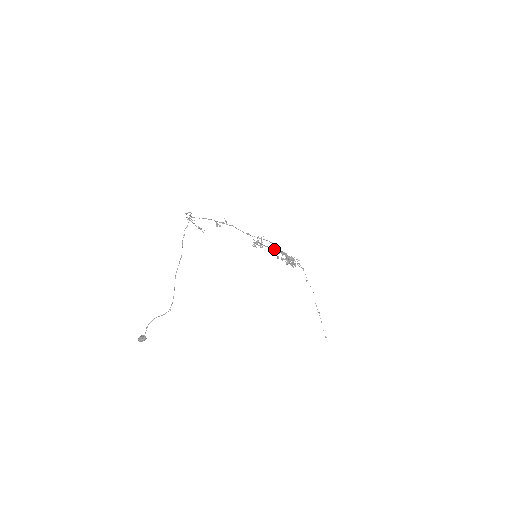
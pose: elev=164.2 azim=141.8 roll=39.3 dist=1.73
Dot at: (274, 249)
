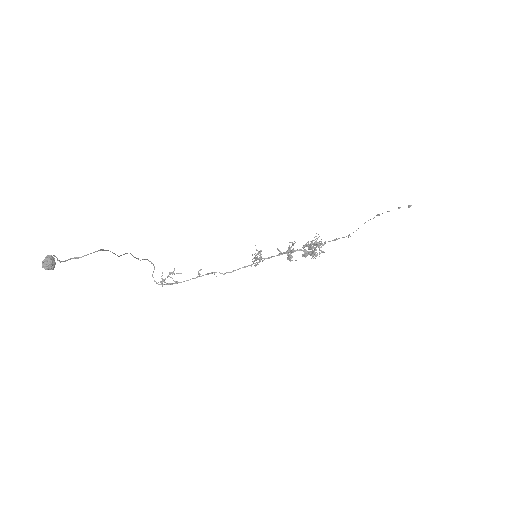
Dot at: (284, 253)
